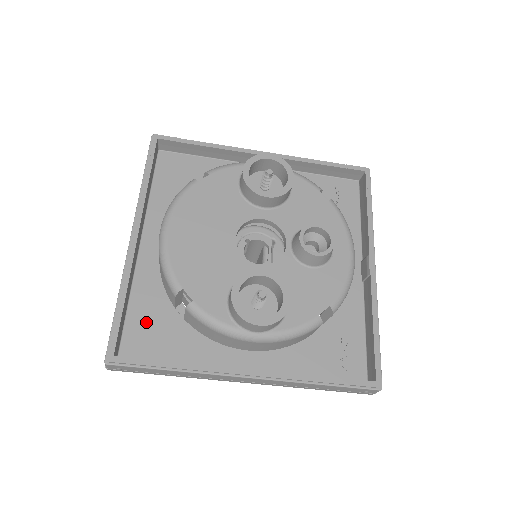
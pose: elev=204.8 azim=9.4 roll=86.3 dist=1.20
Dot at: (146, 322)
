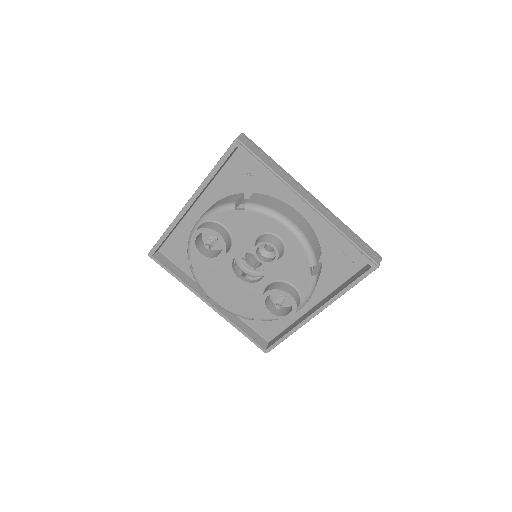
Dot at: (259, 322)
